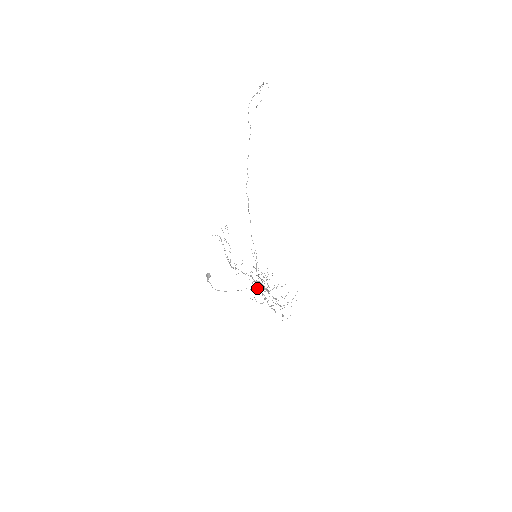
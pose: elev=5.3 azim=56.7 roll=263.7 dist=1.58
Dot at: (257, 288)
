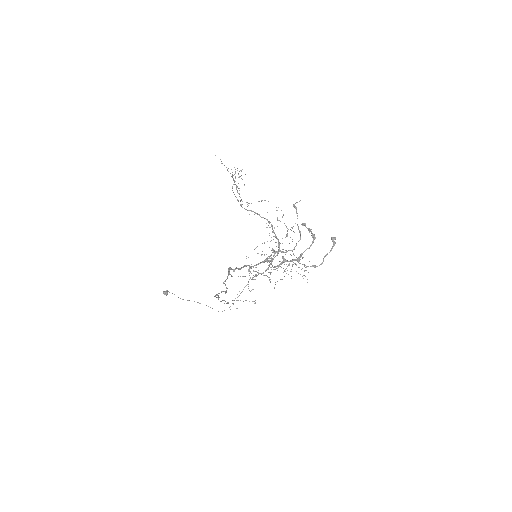
Dot at: occluded
